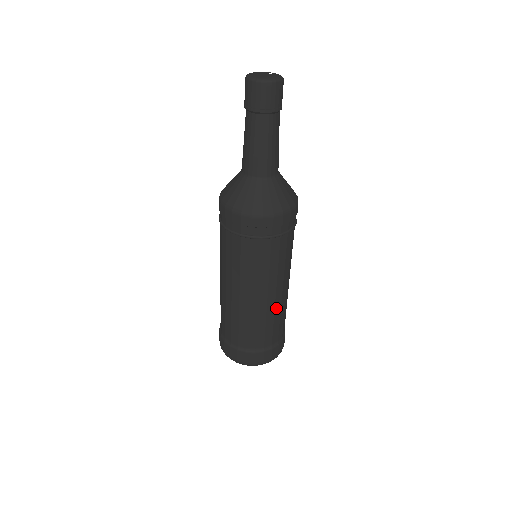
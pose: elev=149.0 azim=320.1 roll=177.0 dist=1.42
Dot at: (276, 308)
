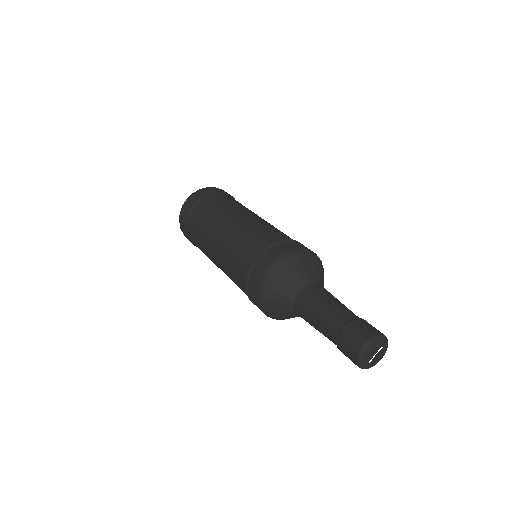
Dot at: occluded
